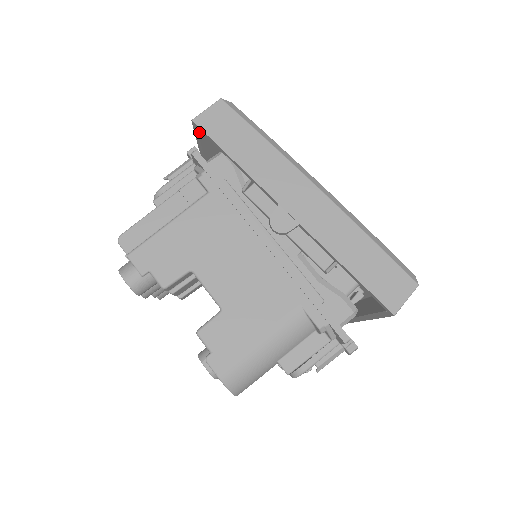
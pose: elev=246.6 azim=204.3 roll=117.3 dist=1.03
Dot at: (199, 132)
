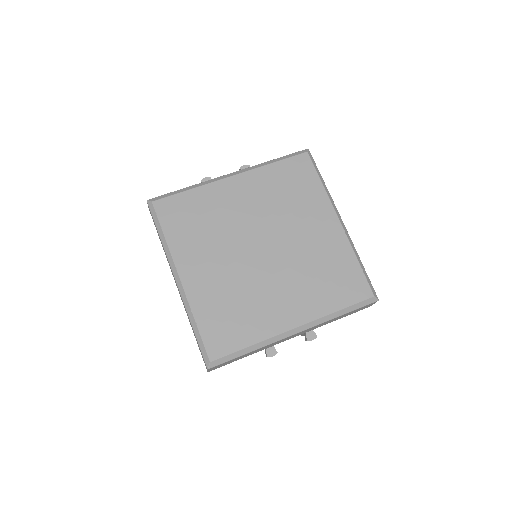
Dot at: occluded
